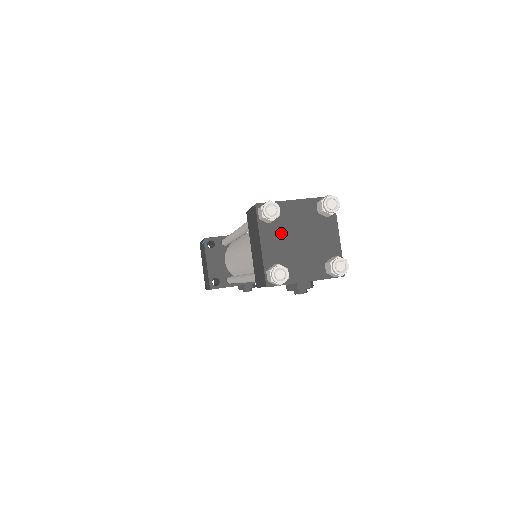
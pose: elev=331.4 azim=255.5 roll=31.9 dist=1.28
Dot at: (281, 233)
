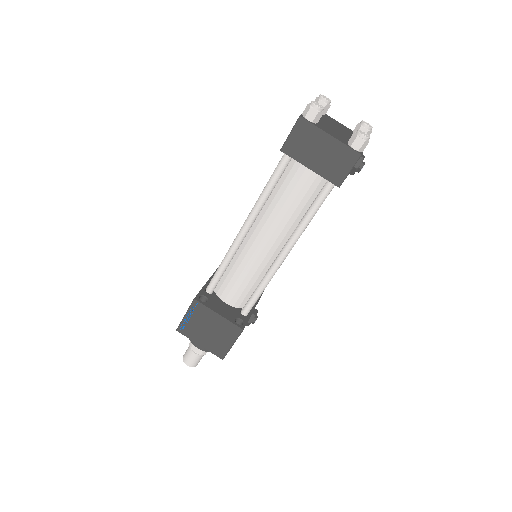
Dot at: (326, 127)
